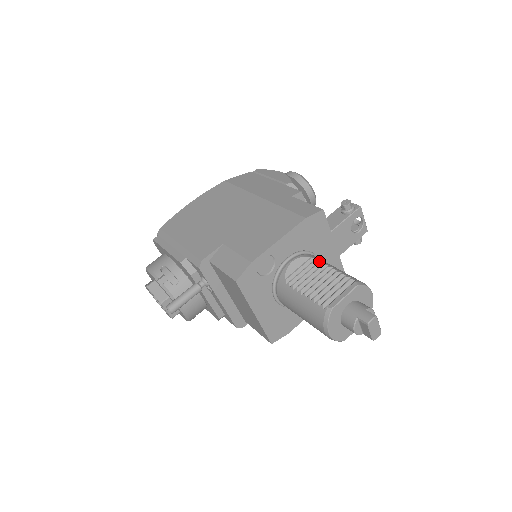
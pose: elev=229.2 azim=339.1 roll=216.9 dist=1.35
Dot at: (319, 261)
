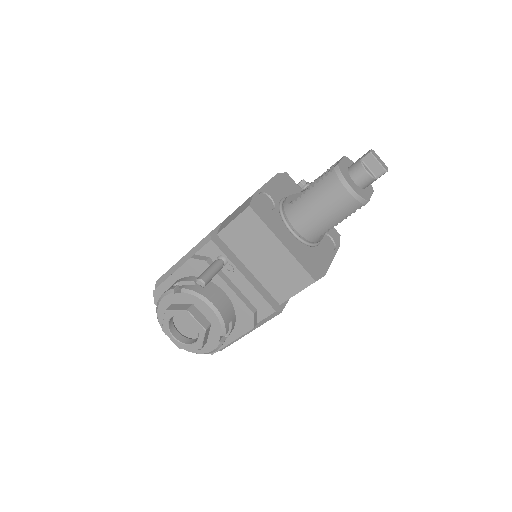
Dot at: occluded
